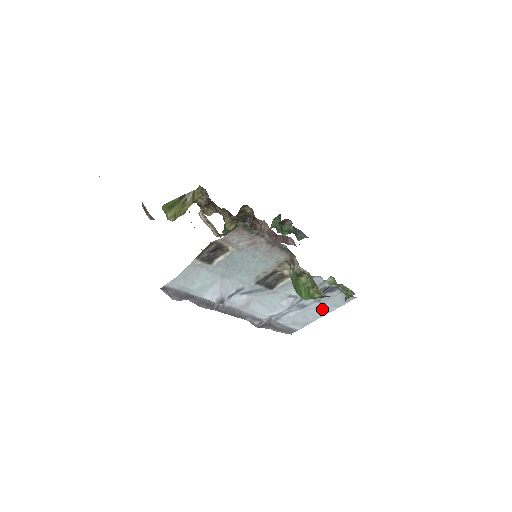
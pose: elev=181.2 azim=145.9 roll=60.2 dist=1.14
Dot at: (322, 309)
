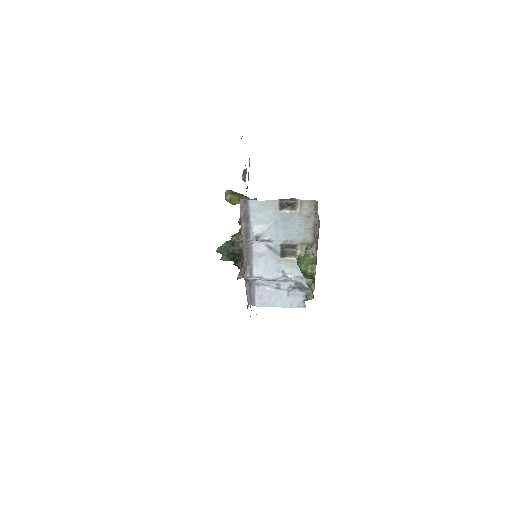
Dot at: (283, 300)
